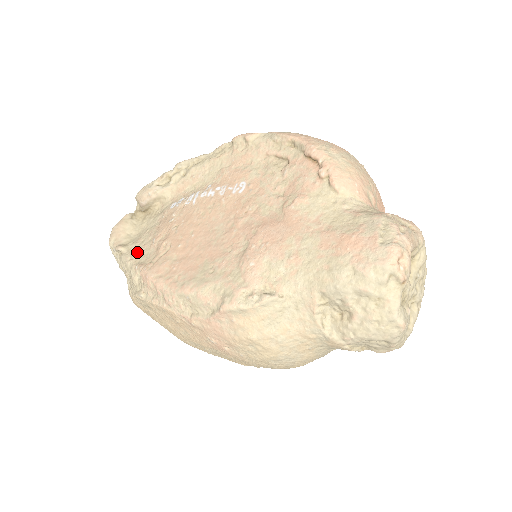
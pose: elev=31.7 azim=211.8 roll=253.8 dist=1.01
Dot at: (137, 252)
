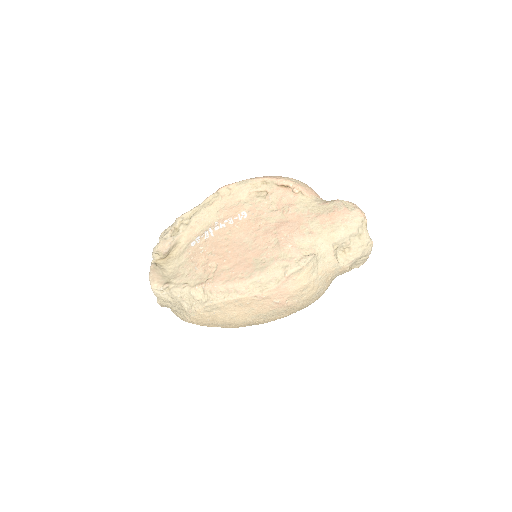
Dot at: (186, 281)
